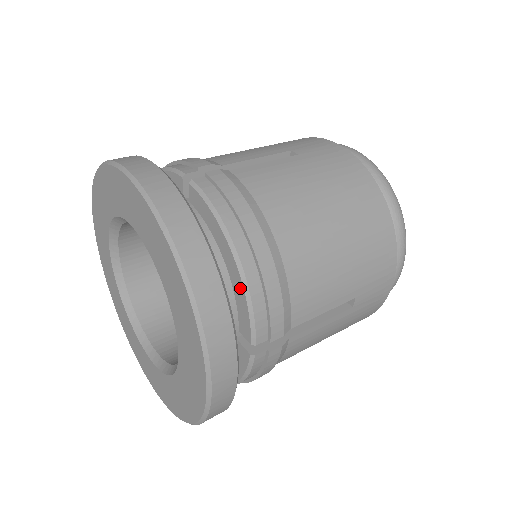
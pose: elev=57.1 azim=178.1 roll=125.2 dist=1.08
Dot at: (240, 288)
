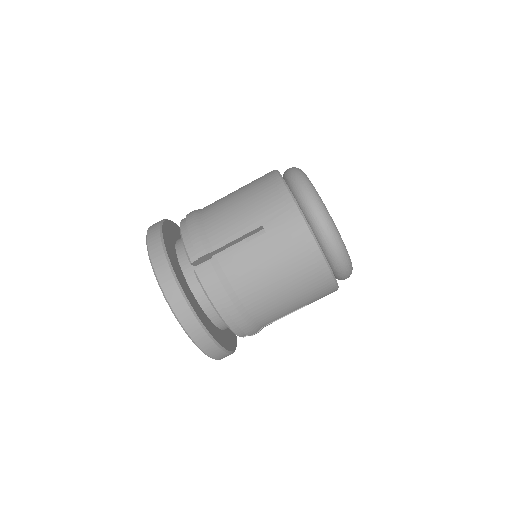
Dot at: occluded
